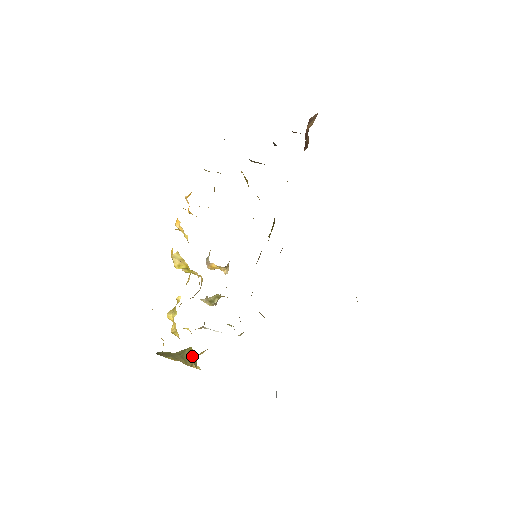
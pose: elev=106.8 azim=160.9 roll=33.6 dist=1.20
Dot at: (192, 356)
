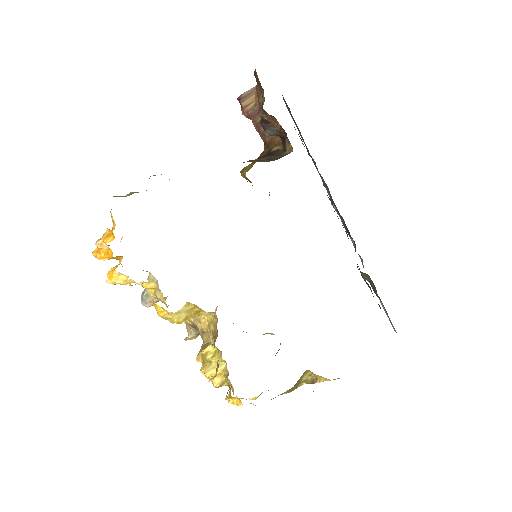
Dot at: (304, 378)
